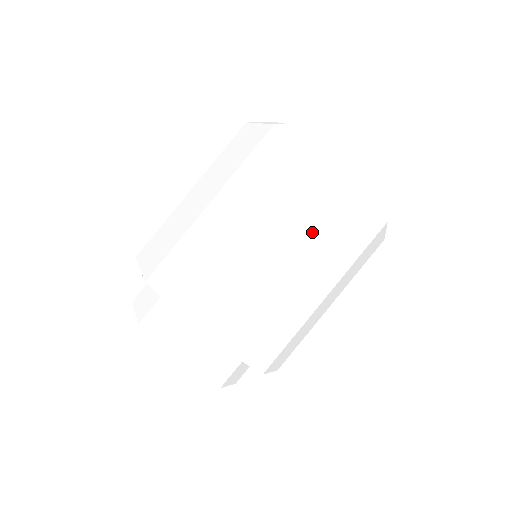
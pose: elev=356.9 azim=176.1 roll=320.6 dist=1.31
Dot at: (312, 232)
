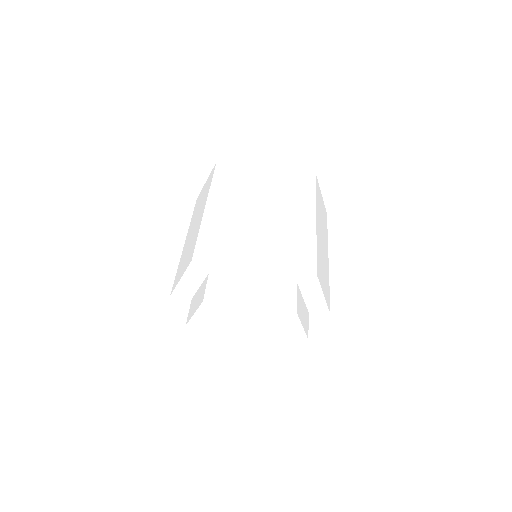
Dot at: (319, 210)
